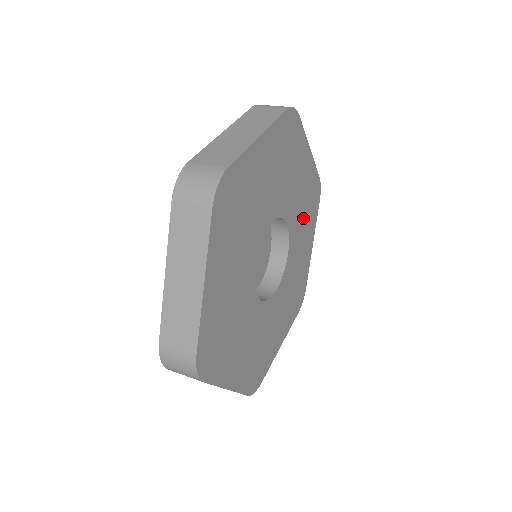
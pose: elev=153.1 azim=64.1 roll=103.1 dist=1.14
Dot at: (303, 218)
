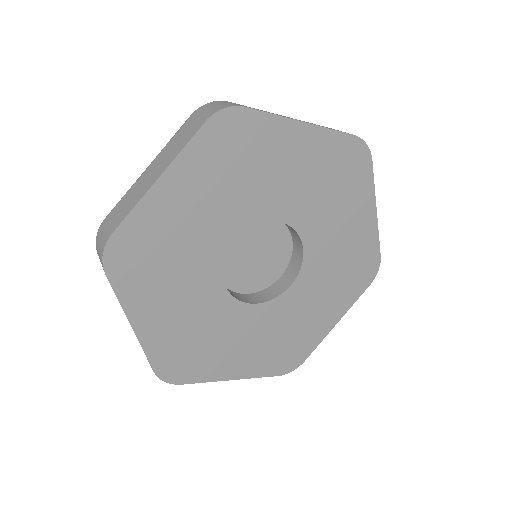
Dot at: (327, 197)
